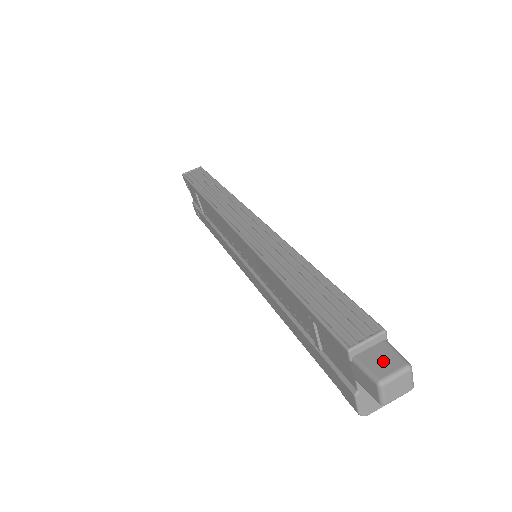
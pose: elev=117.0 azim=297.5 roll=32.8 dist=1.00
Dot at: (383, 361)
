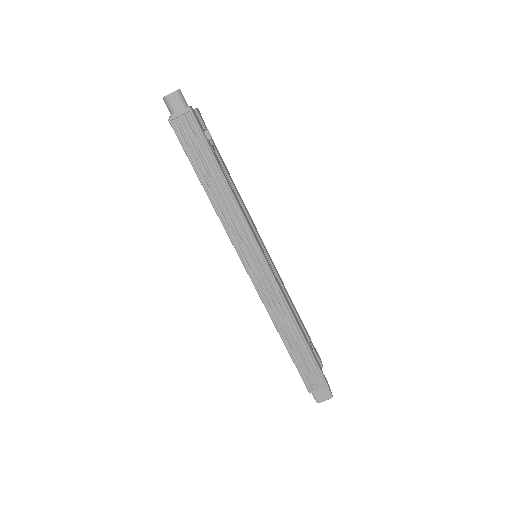
Dot at: (322, 395)
